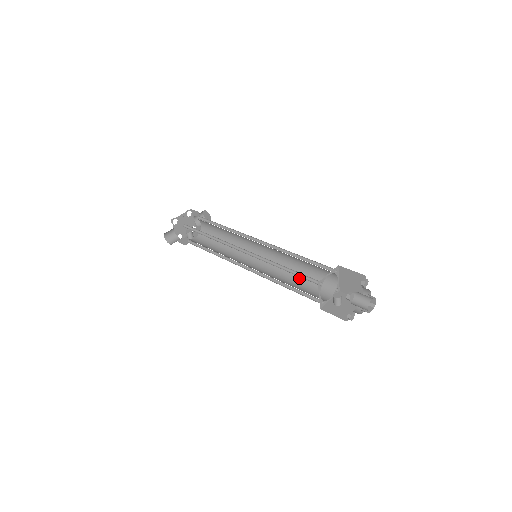
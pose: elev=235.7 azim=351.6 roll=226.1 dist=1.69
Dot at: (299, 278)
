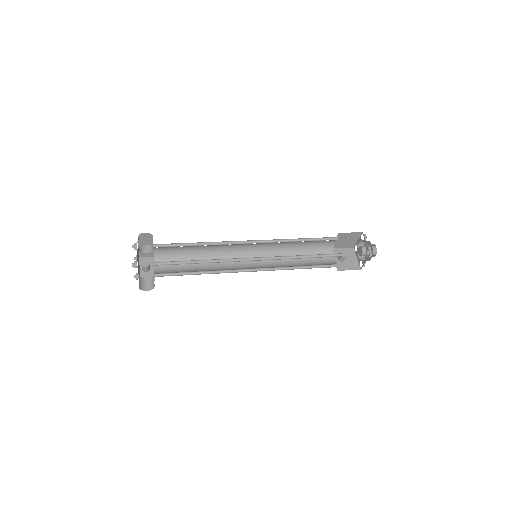
Dot at: occluded
